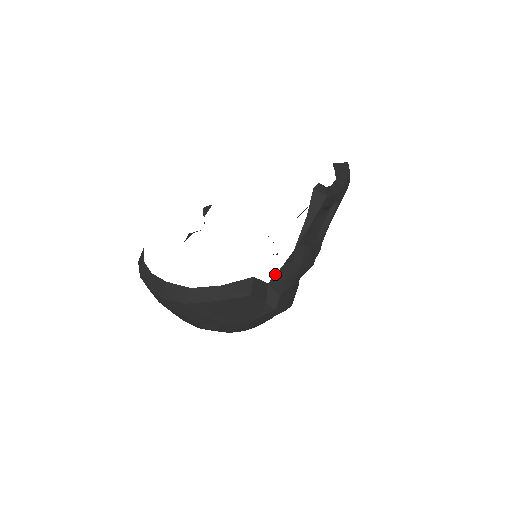
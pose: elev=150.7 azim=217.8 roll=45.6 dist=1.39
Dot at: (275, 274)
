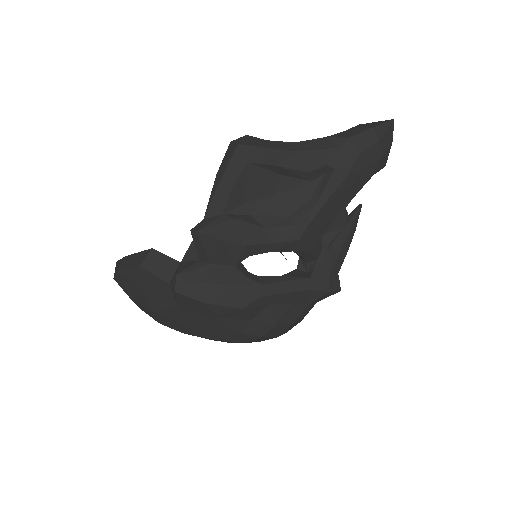
Dot at: (187, 251)
